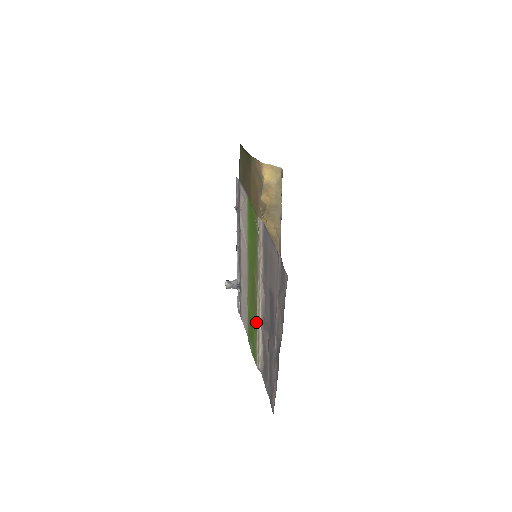
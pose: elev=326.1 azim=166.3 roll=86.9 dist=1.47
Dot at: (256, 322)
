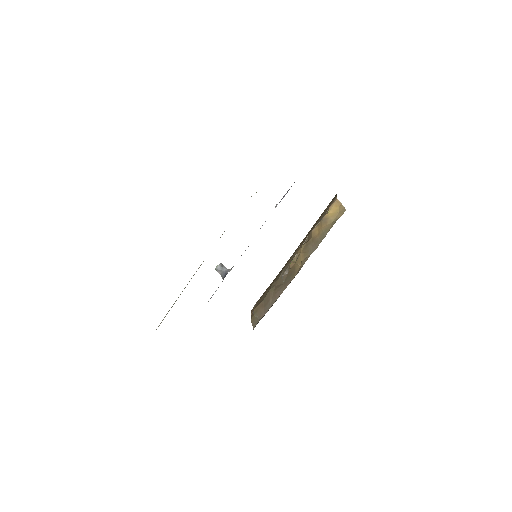
Dot at: occluded
